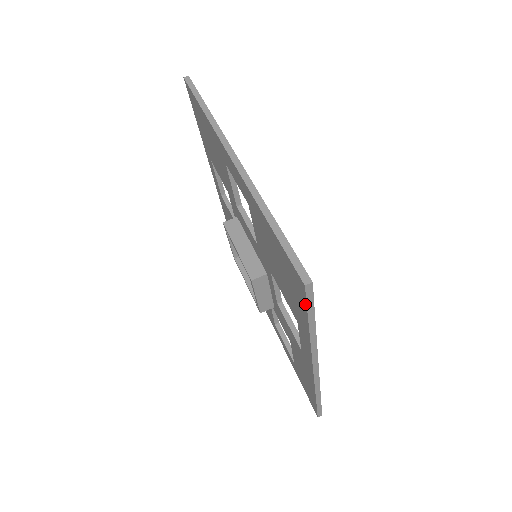
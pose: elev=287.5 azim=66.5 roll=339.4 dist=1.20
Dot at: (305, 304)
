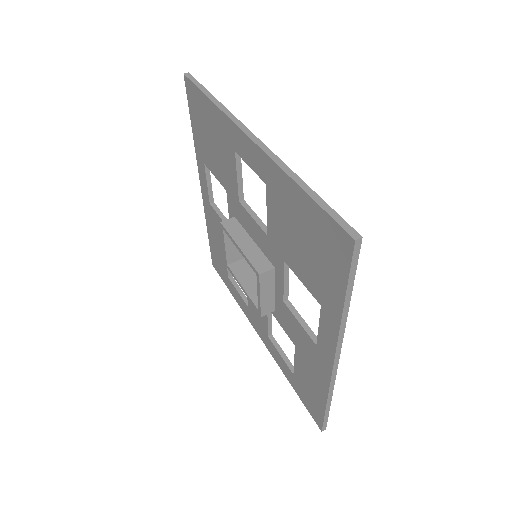
Dot at: (347, 268)
